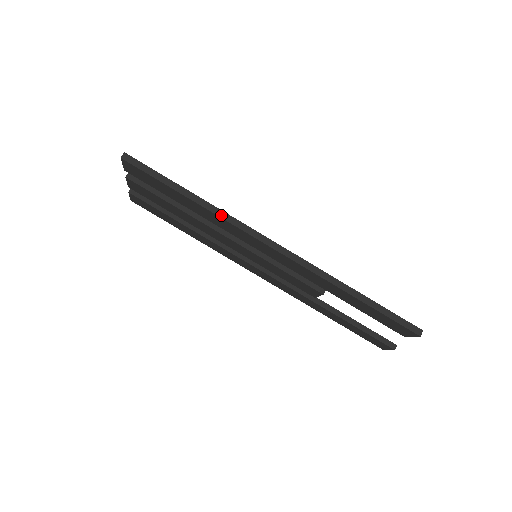
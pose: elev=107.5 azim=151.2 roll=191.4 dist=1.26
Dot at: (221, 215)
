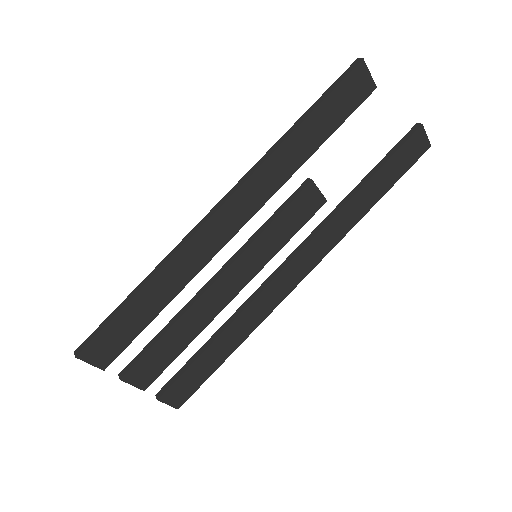
Dot at: (168, 259)
